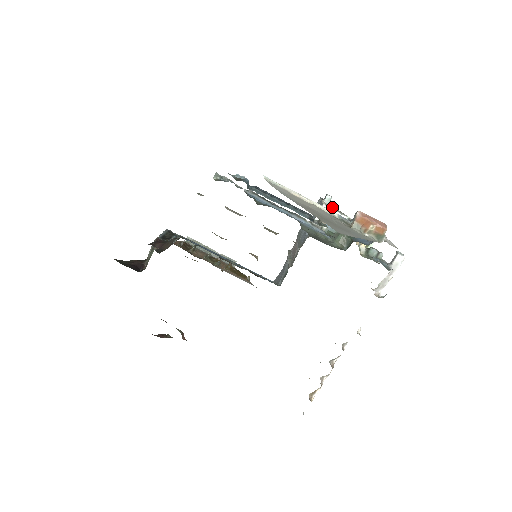
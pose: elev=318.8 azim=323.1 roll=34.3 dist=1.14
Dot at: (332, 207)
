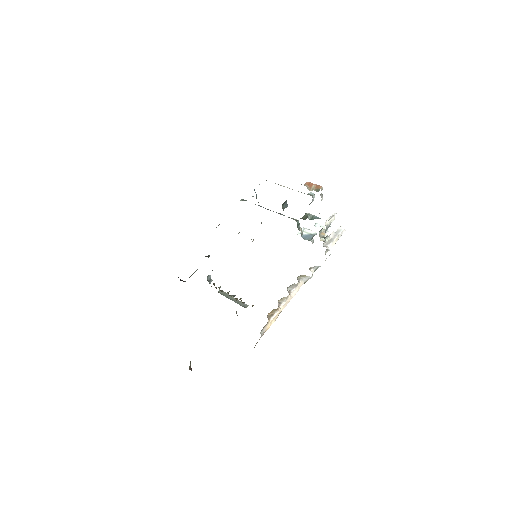
Dot at: (312, 242)
